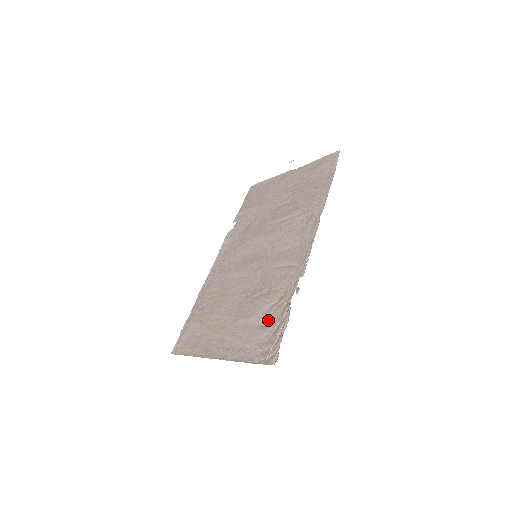
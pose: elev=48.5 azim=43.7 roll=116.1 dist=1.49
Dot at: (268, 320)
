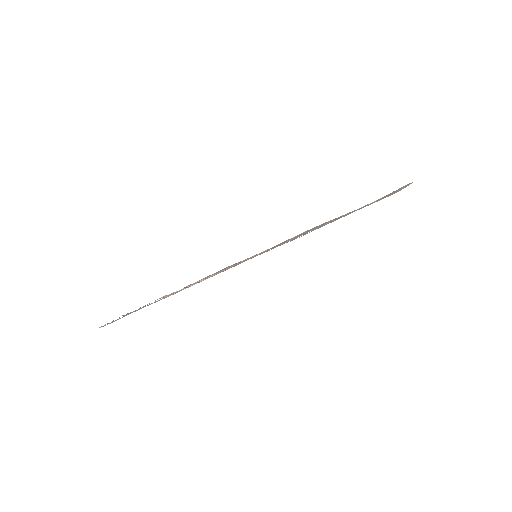
Dot at: occluded
